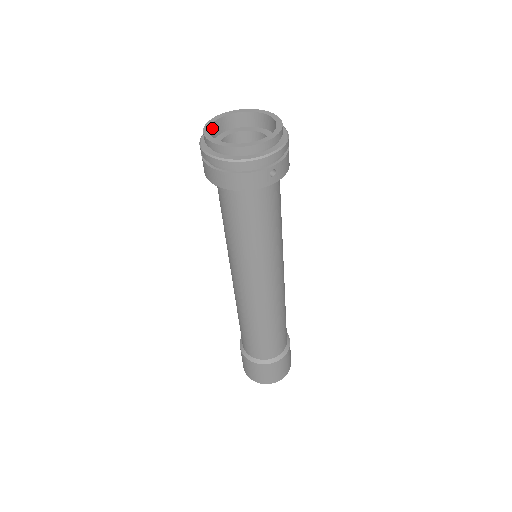
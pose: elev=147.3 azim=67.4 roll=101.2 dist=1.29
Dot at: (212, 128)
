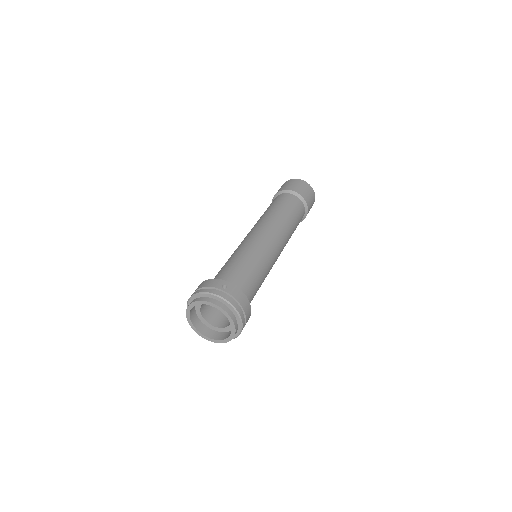
Dot at: (191, 312)
